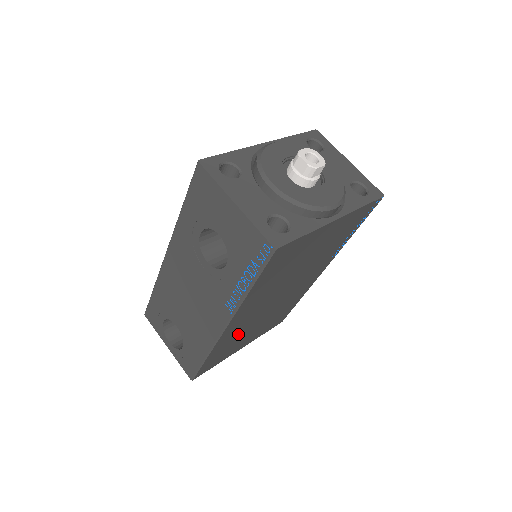
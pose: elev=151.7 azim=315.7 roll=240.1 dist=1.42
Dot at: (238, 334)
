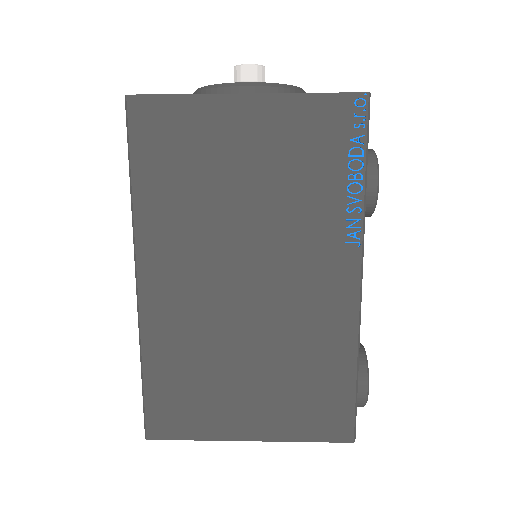
Dot at: (194, 346)
